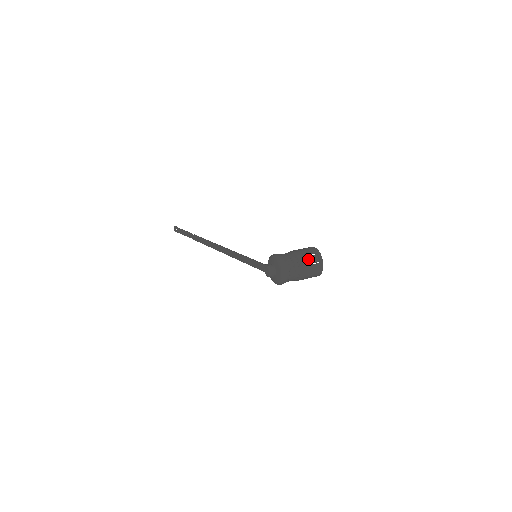
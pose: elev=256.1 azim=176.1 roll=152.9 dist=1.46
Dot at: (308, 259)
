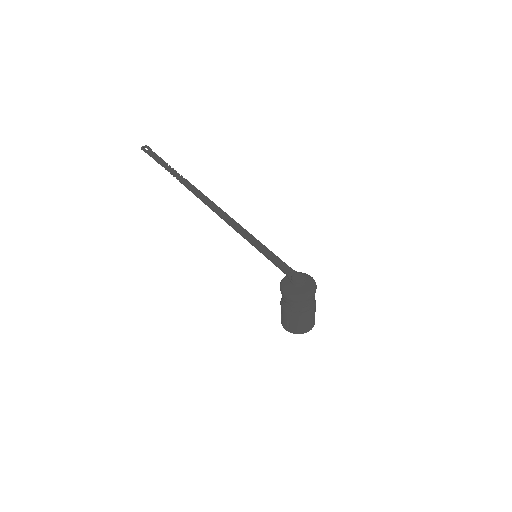
Dot at: occluded
